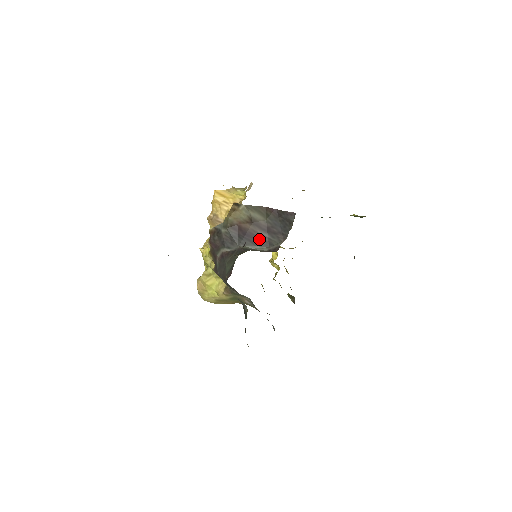
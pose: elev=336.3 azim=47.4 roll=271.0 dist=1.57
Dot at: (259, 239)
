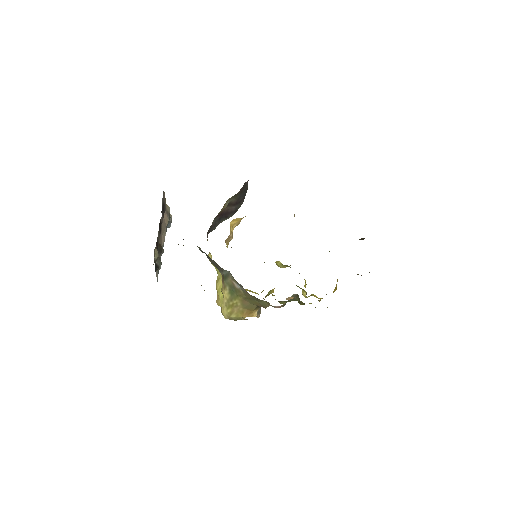
Dot at: (230, 213)
